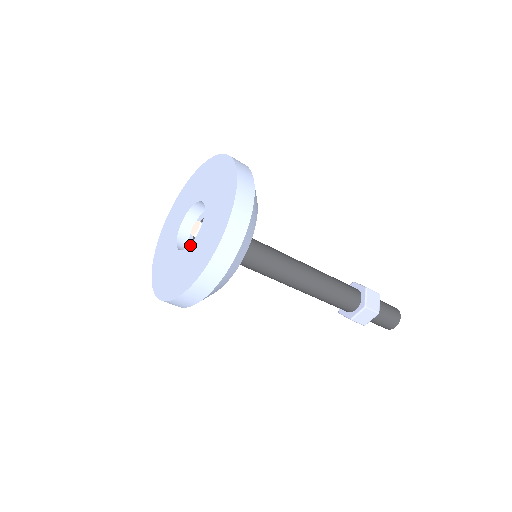
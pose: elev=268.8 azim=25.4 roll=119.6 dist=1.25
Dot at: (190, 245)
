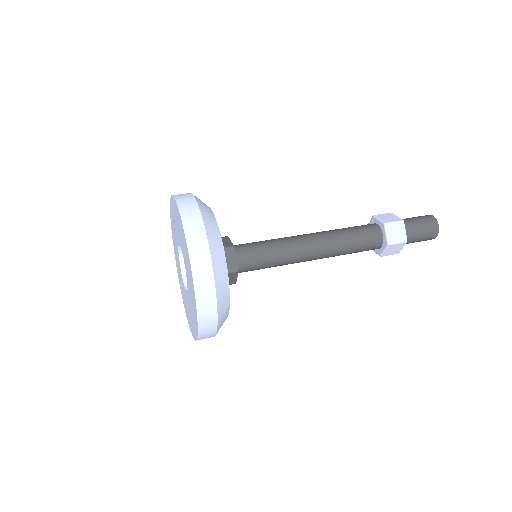
Dot at: (187, 292)
